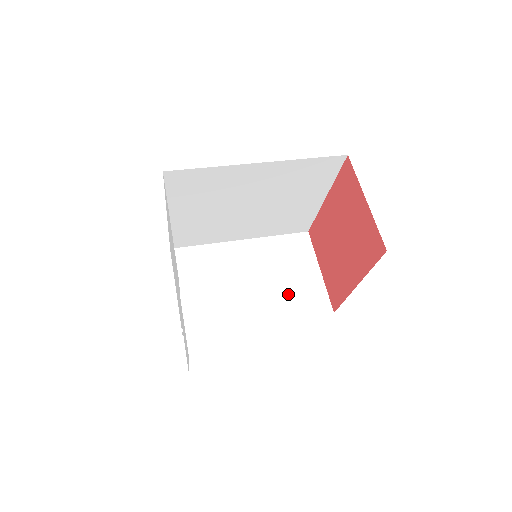
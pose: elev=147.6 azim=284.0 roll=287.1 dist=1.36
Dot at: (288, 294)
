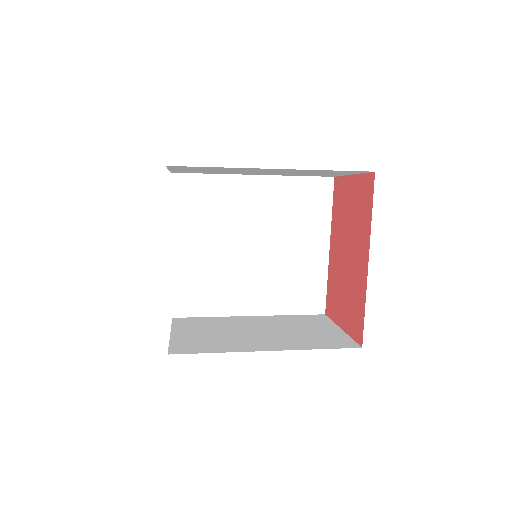
Dot at: (303, 338)
